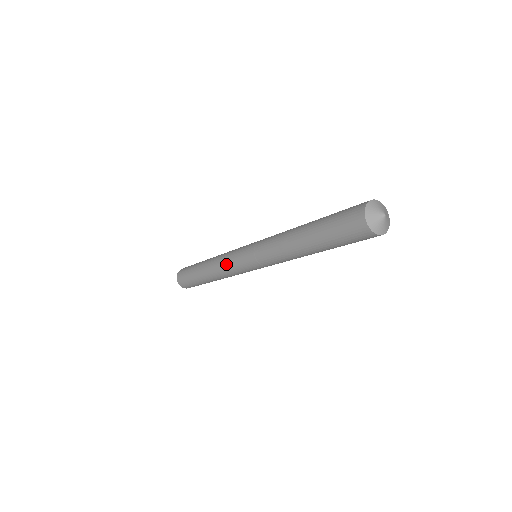
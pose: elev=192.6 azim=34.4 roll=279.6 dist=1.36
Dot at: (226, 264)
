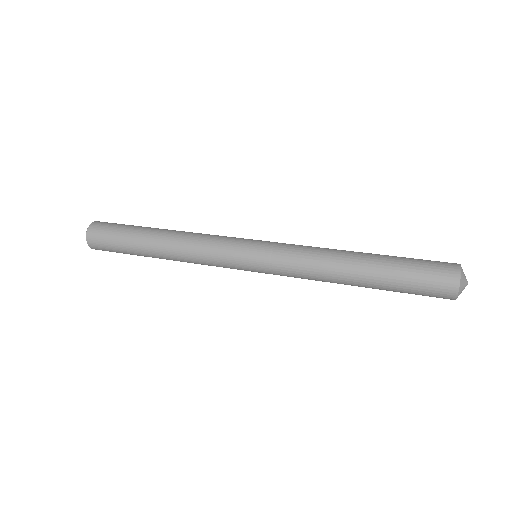
Dot at: (209, 256)
